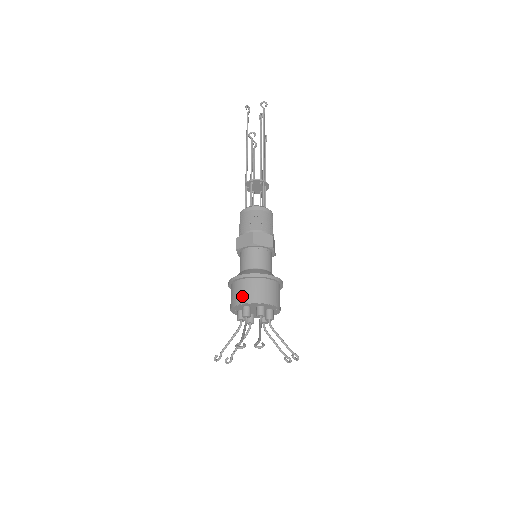
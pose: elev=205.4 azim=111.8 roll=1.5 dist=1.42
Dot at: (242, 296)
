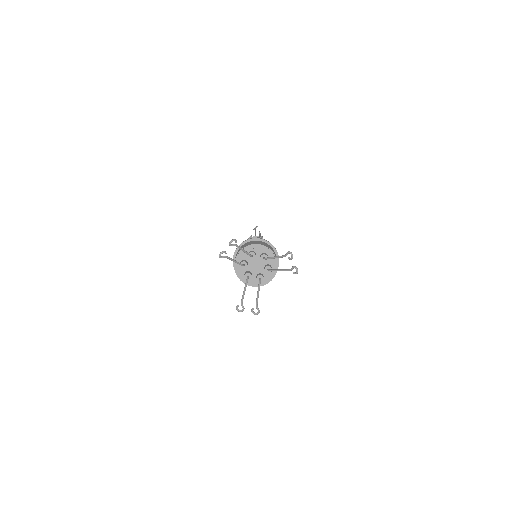
Dot at: (235, 257)
